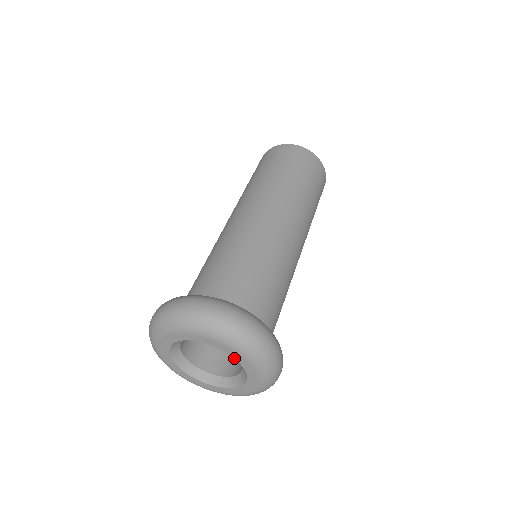
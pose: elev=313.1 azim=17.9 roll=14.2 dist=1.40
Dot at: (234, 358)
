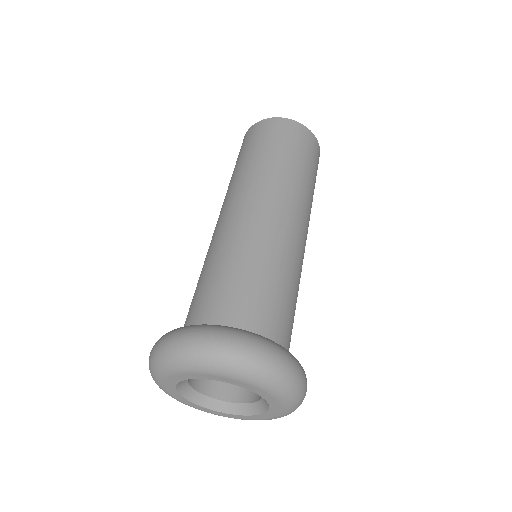
Dot at: (259, 395)
